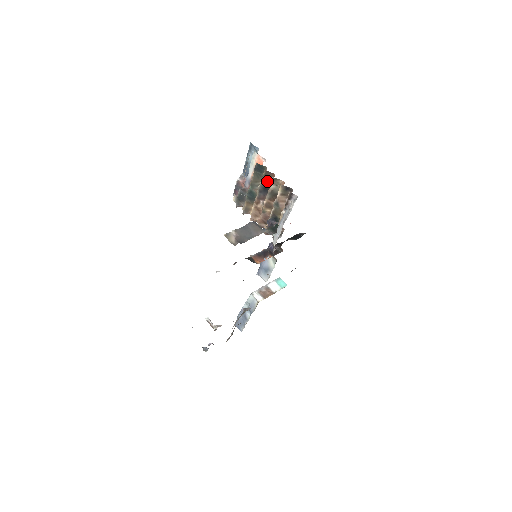
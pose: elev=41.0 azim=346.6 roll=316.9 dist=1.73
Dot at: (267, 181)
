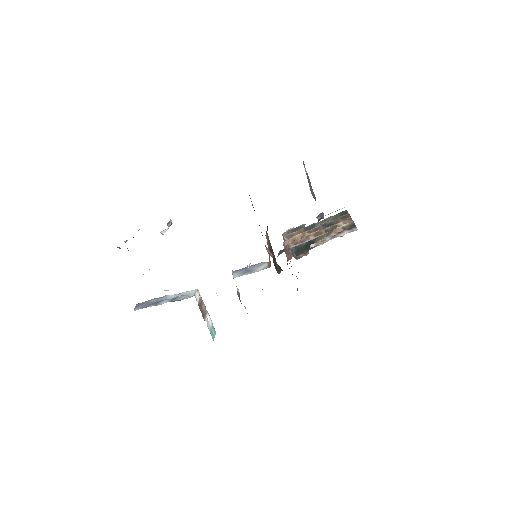
Dot at: (339, 222)
